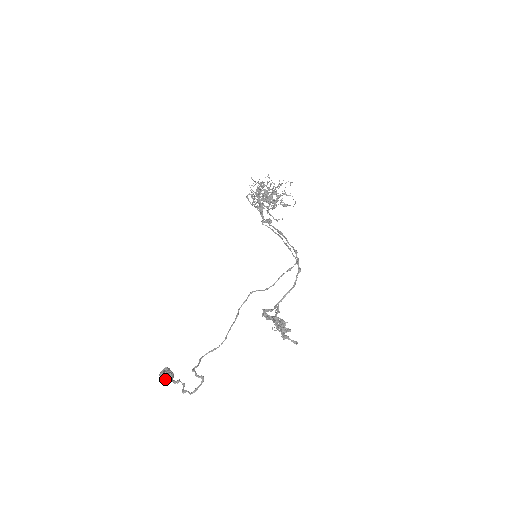
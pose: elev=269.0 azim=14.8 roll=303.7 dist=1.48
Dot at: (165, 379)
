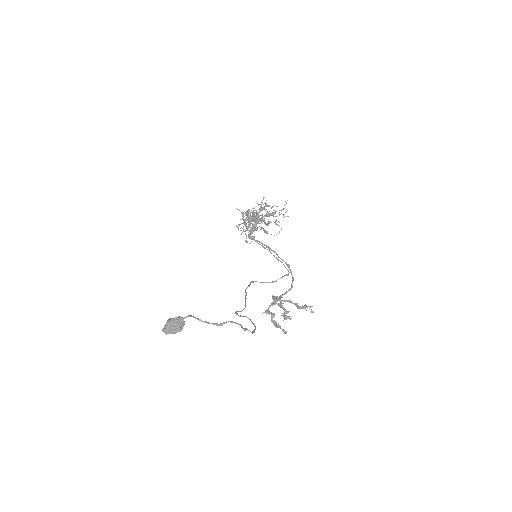
Dot at: (177, 327)
